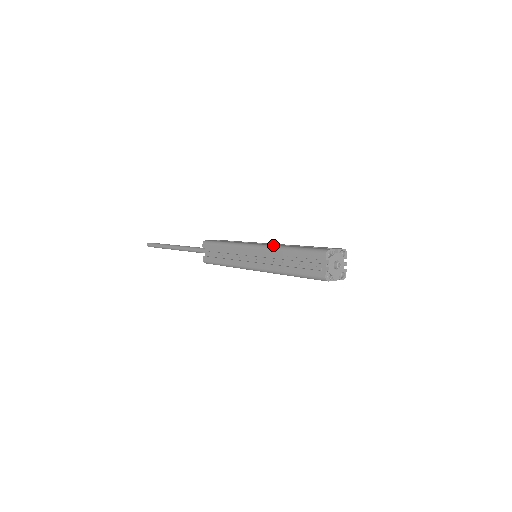
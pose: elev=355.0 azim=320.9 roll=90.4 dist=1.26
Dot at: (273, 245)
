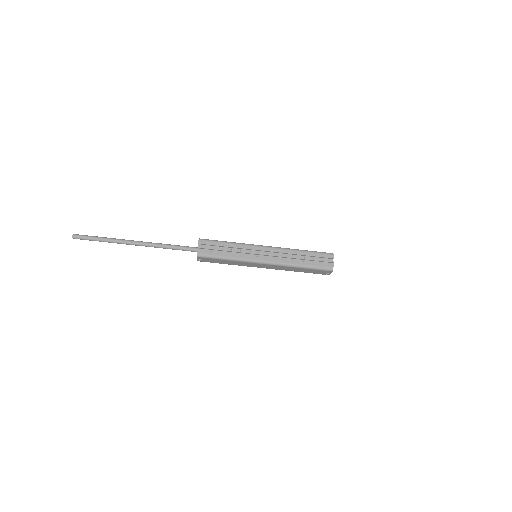
Dot at: (285, 248)
